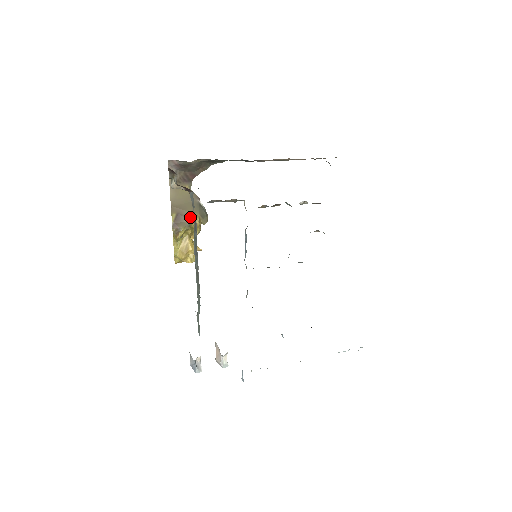
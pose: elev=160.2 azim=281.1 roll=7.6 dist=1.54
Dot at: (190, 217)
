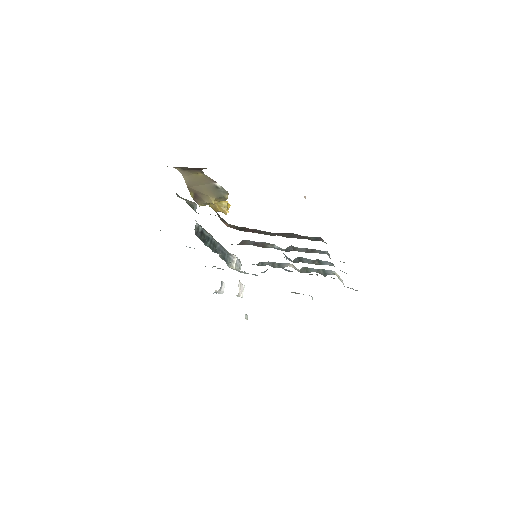
Dot at: (206, 198)
